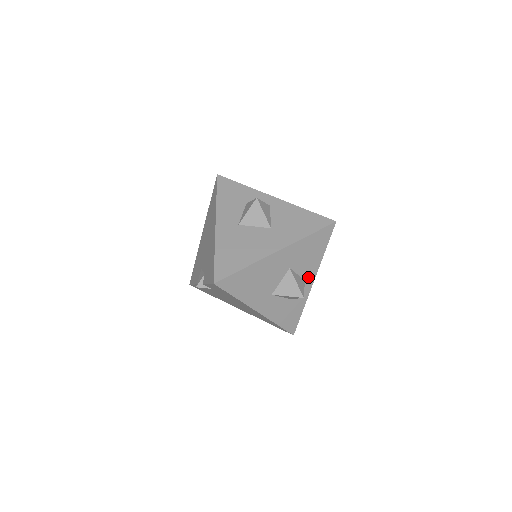
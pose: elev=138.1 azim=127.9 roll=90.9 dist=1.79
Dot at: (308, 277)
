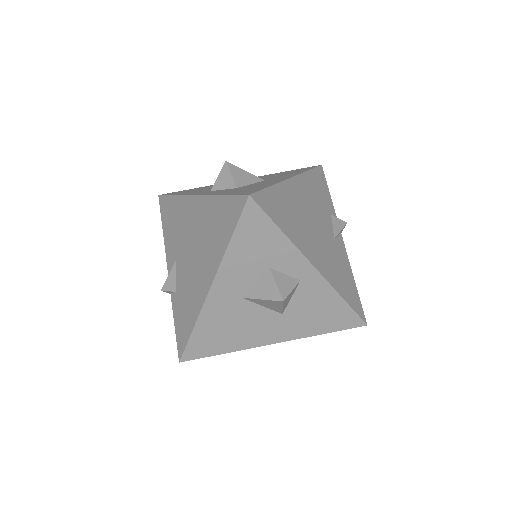
Dot at: occluded
